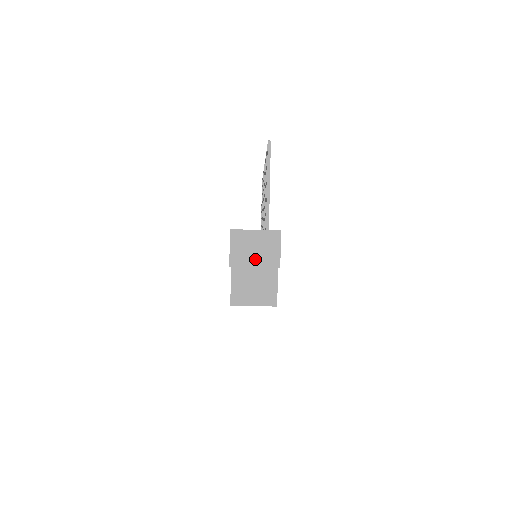
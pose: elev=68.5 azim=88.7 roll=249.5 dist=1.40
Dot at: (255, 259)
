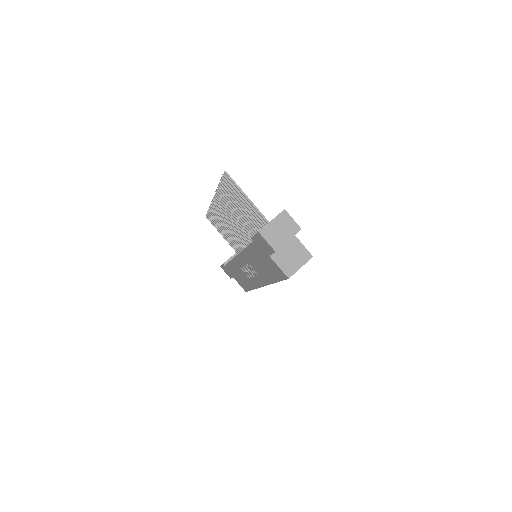
Dot at: (285, 236)
